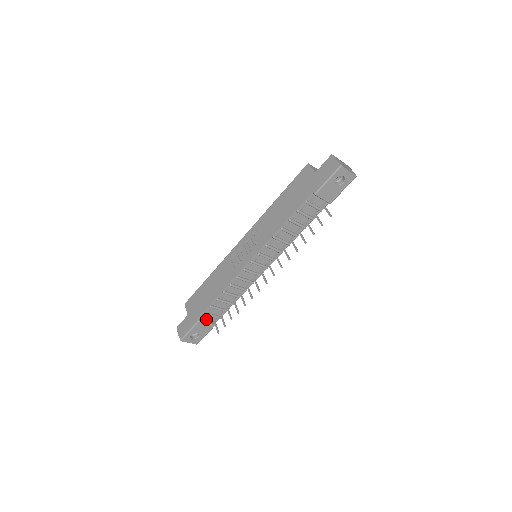
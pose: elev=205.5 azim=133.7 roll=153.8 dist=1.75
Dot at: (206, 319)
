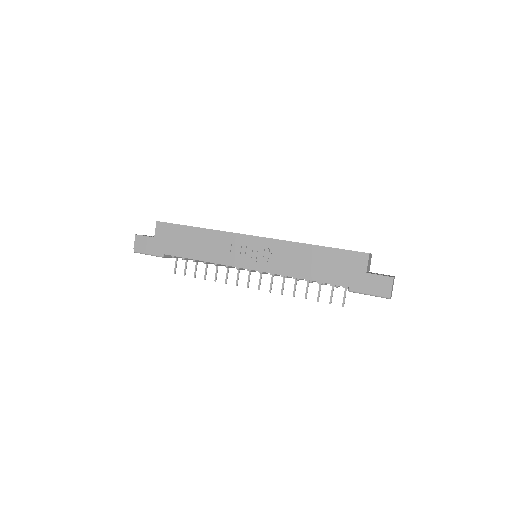
Dot at: occluded
